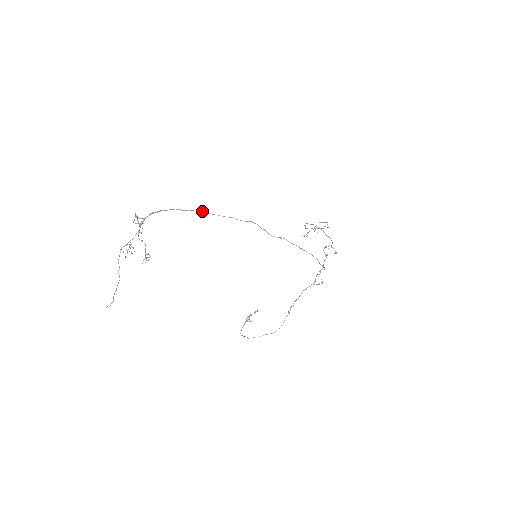
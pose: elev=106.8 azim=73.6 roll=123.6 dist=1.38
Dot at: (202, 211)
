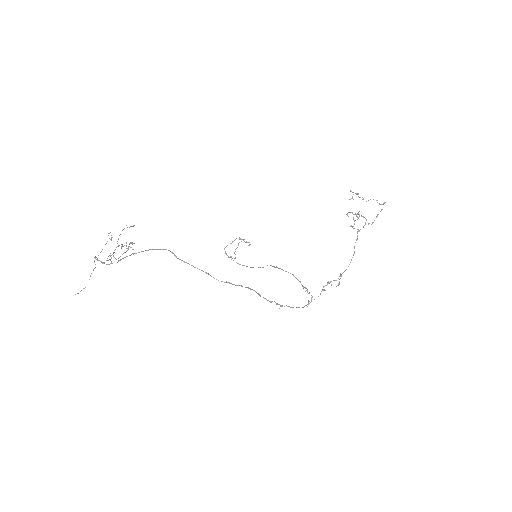
Dot at: occluded
